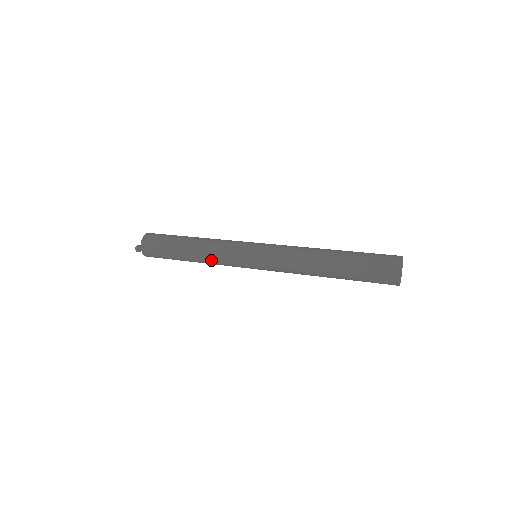
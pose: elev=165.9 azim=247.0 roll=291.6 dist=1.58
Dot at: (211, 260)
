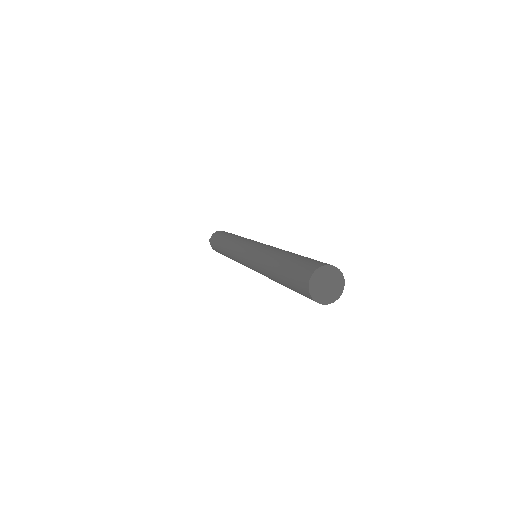
Dot at: (230, 251)
